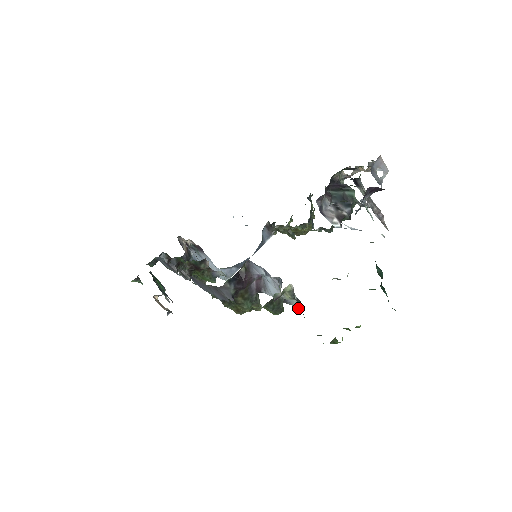
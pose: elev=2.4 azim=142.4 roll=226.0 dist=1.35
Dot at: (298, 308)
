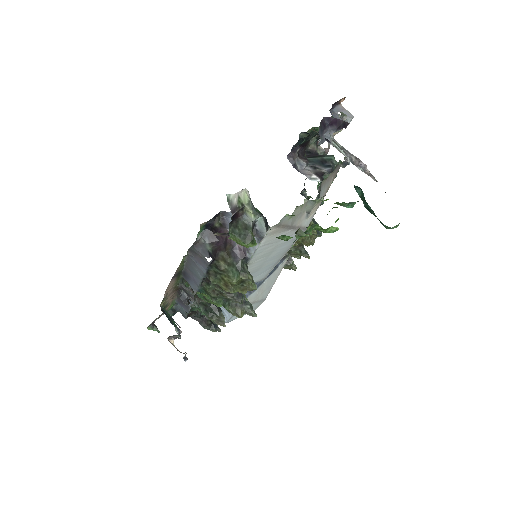
Dot at: (267, 230)
